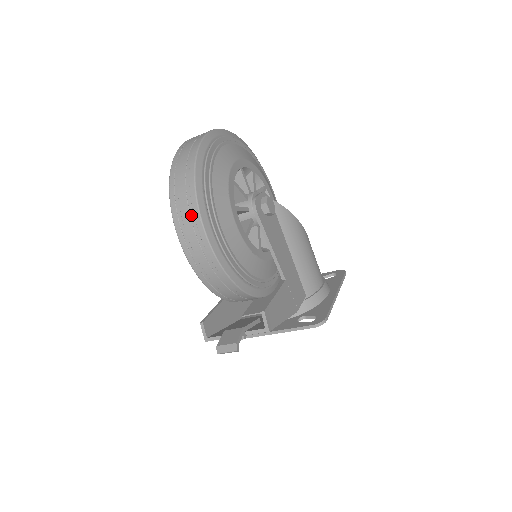
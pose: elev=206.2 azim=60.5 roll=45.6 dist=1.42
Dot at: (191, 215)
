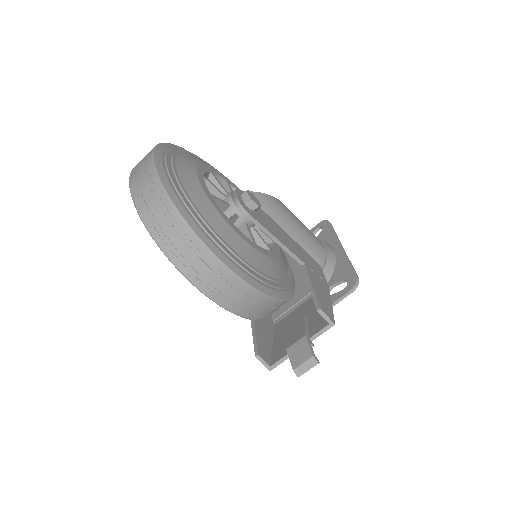
Dot at: (200, 257)
